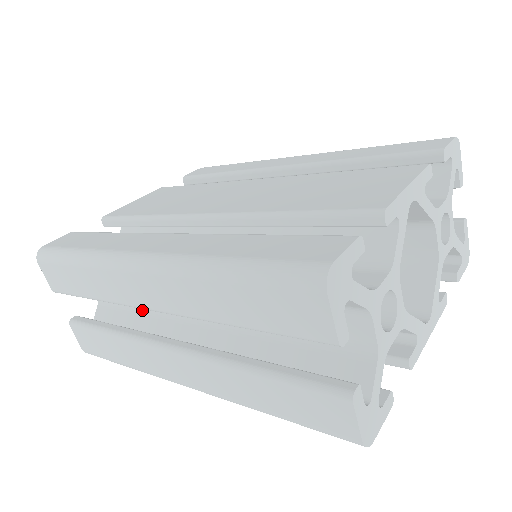
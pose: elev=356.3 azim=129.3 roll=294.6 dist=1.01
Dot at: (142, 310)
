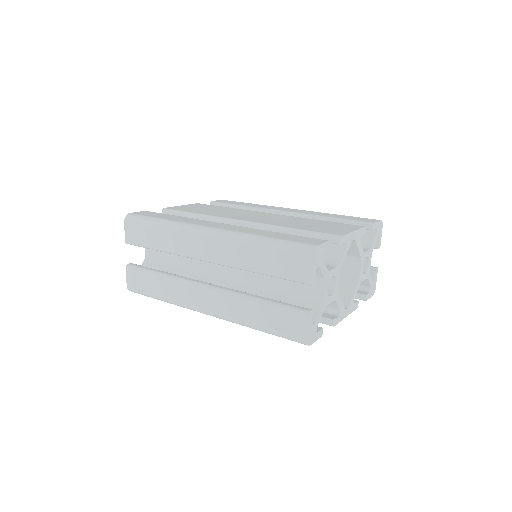
Dot at: (180, 268)
